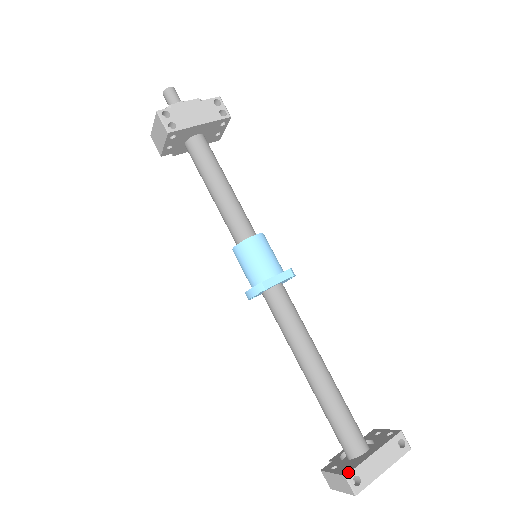
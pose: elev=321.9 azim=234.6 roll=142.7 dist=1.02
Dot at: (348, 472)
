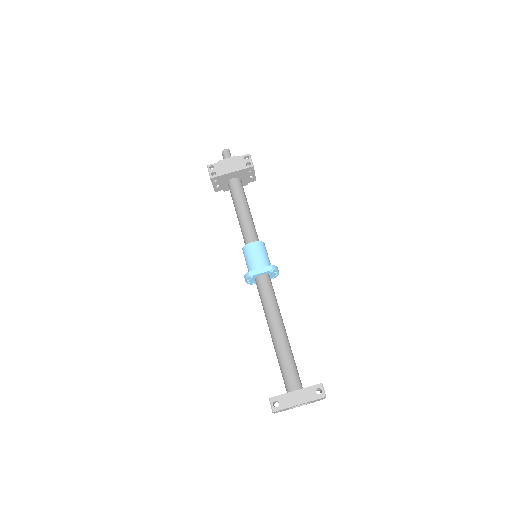
Dot at: (272, 397)
